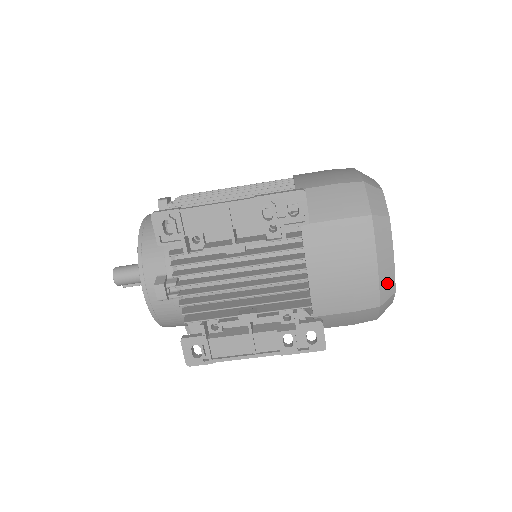
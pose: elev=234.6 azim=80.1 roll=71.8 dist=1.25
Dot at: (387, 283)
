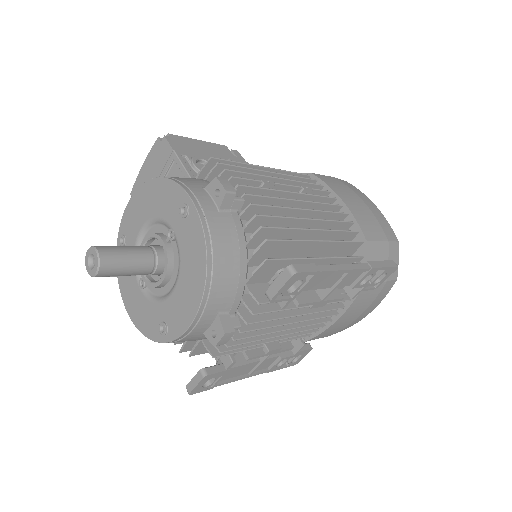
Dot at: occluded
